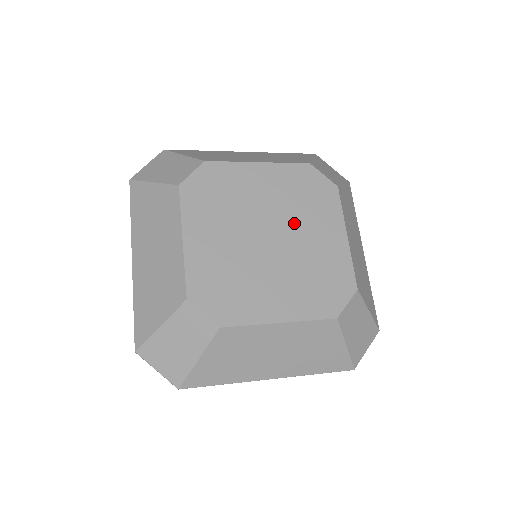
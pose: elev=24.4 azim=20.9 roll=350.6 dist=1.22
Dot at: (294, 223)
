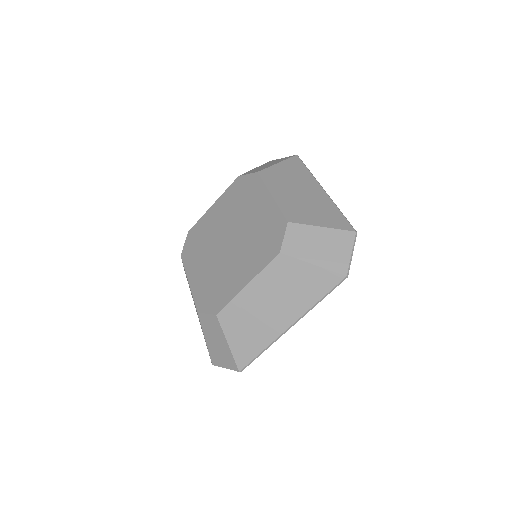
Dot at: (239, 219)
